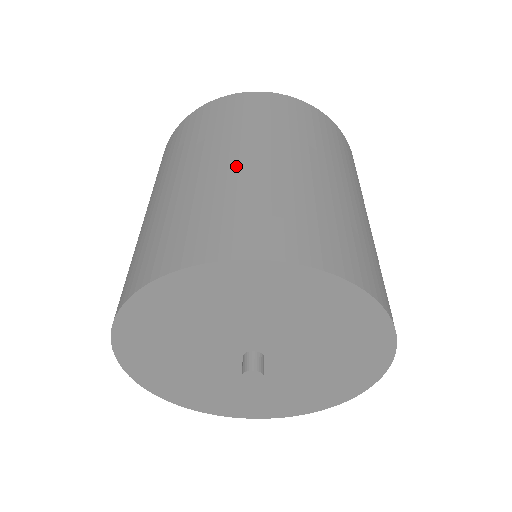
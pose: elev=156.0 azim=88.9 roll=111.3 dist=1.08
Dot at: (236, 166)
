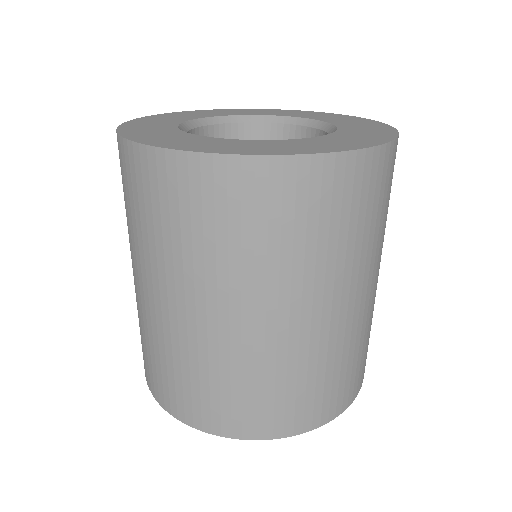
Dot at: (227, 334)
